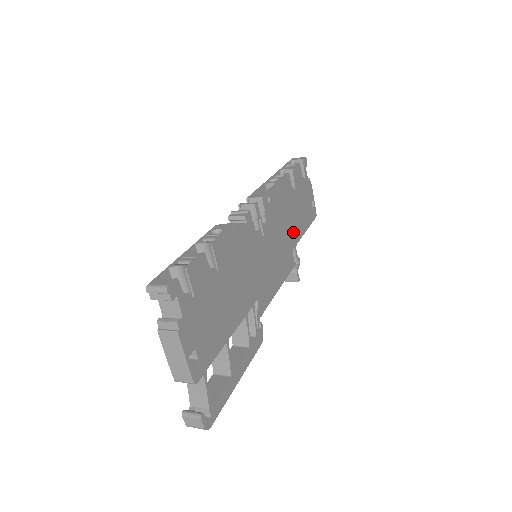
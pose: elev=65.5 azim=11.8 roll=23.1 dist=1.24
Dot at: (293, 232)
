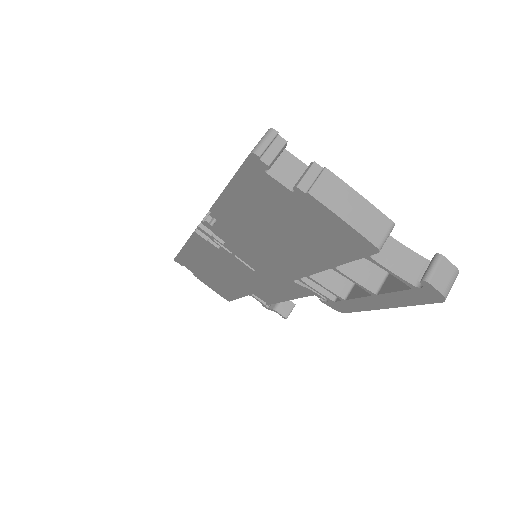
Dot at: occluded
